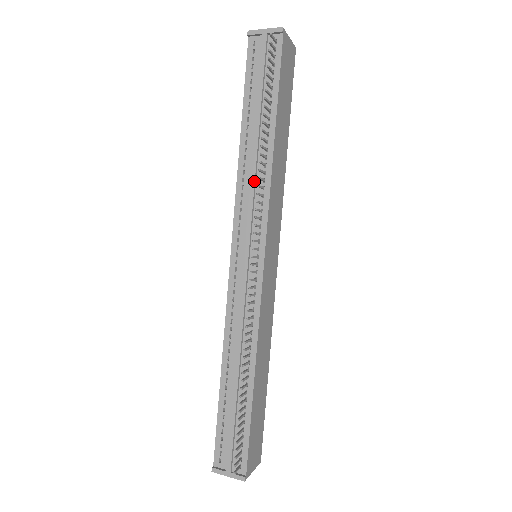
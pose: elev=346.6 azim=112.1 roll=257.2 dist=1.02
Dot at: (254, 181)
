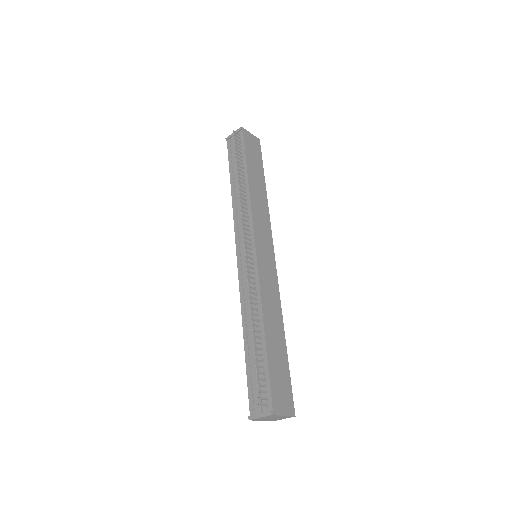
Dot at: (241, 208)
